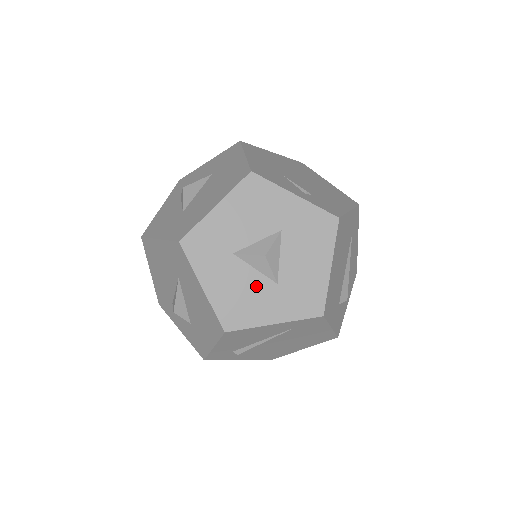
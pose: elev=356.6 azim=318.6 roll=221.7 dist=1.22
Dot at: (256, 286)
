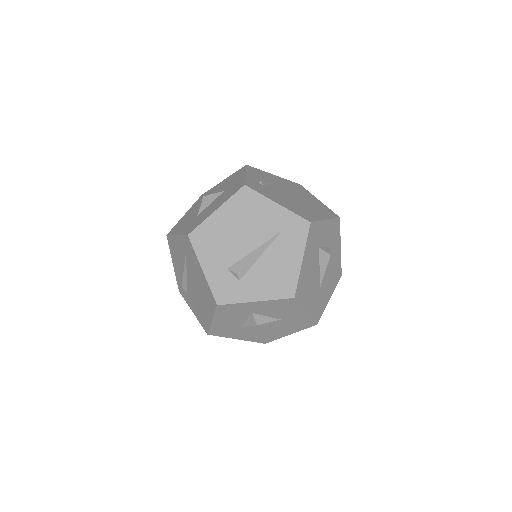
Dot at: (193, 216)
